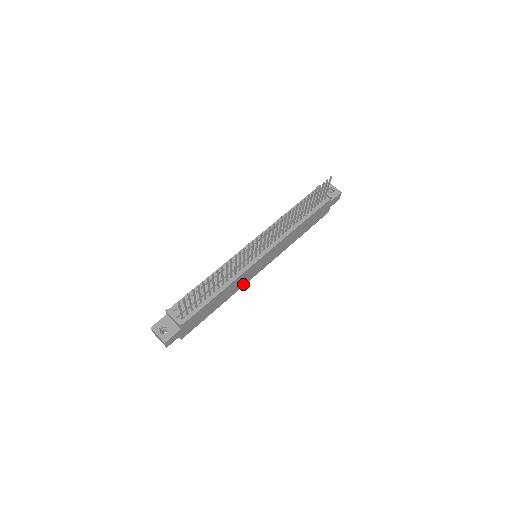
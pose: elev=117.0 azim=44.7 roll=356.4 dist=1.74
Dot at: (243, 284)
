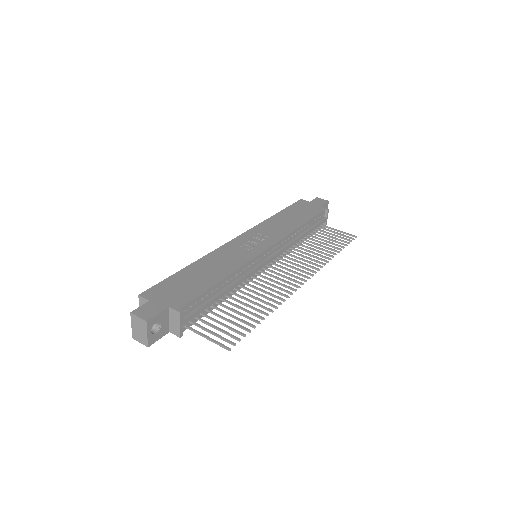
Dot at: occluded
